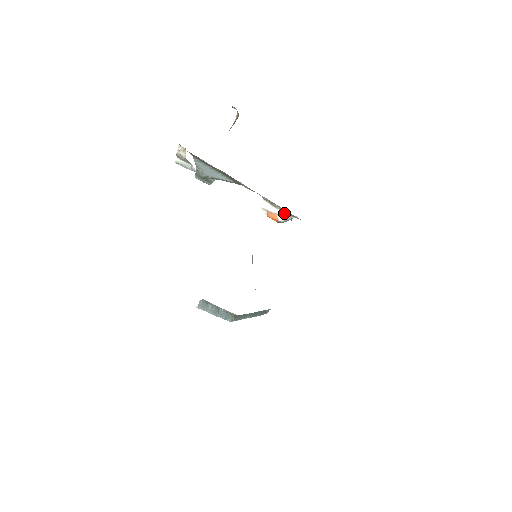
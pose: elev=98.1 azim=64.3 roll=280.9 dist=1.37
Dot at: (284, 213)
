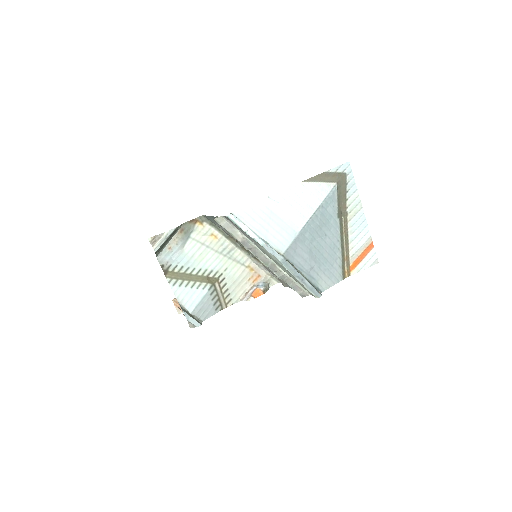
Dot at: (259, 284)
